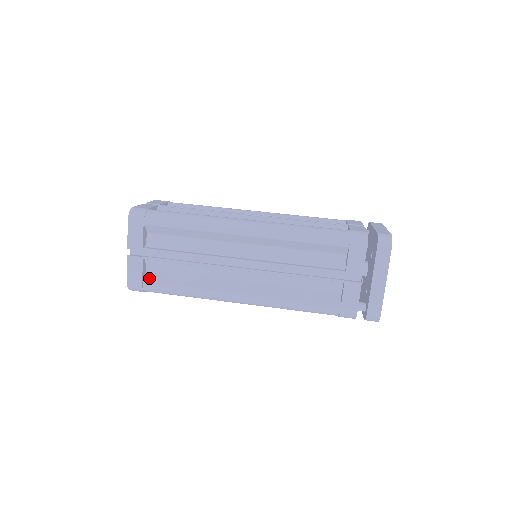
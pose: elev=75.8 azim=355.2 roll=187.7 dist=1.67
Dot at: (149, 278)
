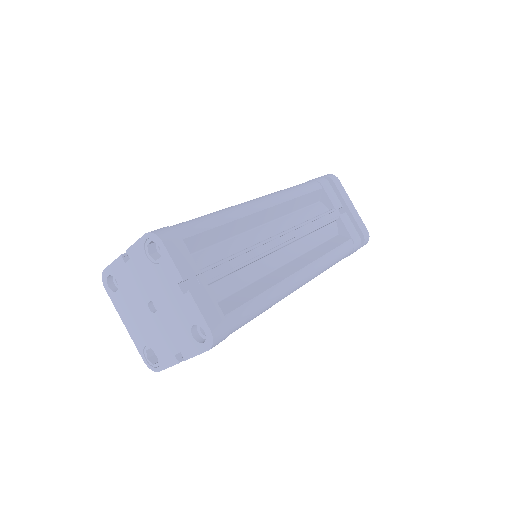
Dot at: occluded
